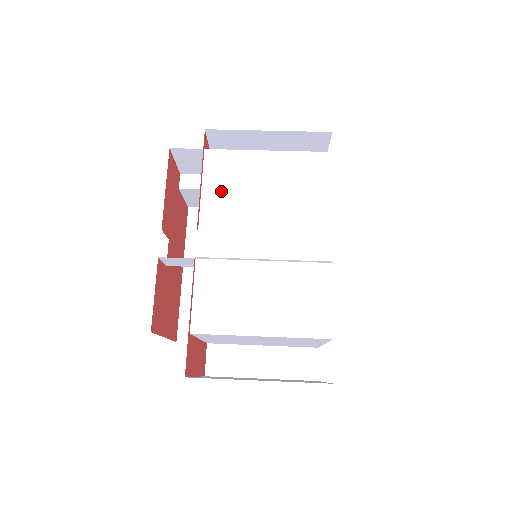
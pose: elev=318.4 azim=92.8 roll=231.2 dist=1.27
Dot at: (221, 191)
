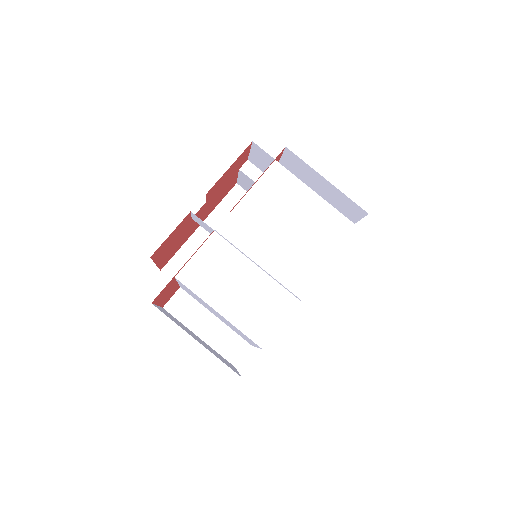
Dot at: (265, 197)
